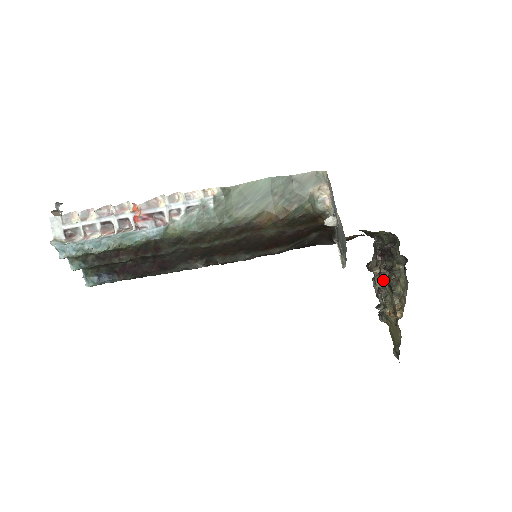
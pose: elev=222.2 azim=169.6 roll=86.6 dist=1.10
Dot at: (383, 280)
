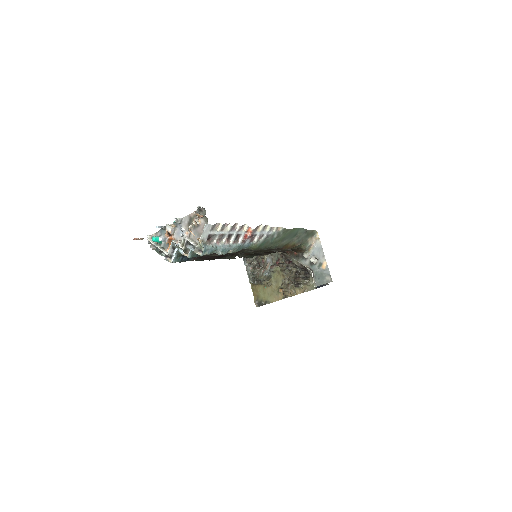
Dot at: (276, 269)
